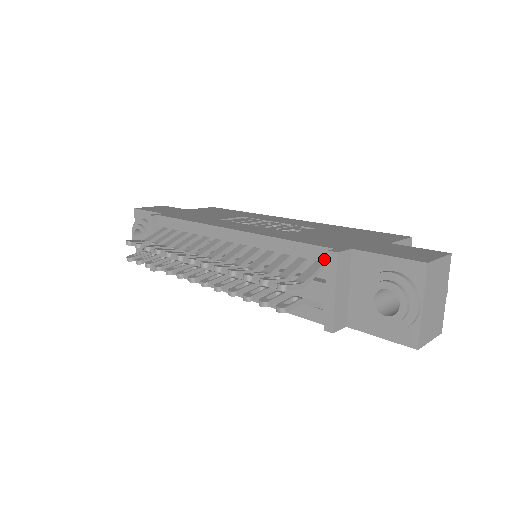
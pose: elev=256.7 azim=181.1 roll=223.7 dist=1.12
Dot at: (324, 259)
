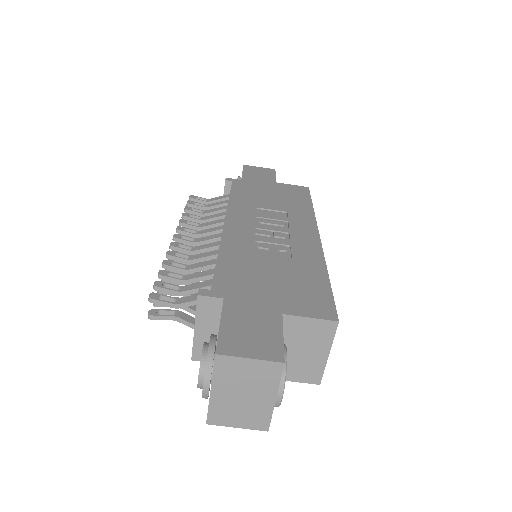
Dot at: occluded
